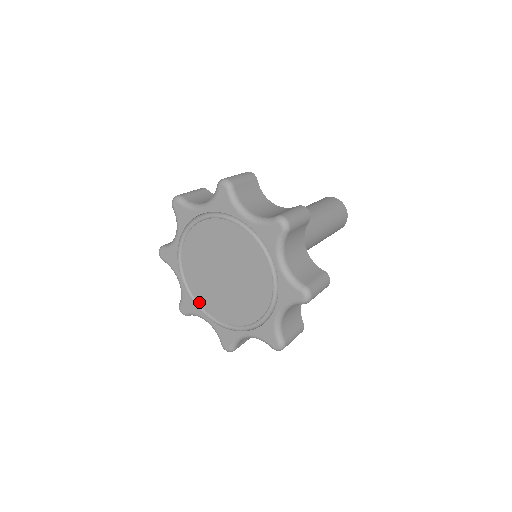
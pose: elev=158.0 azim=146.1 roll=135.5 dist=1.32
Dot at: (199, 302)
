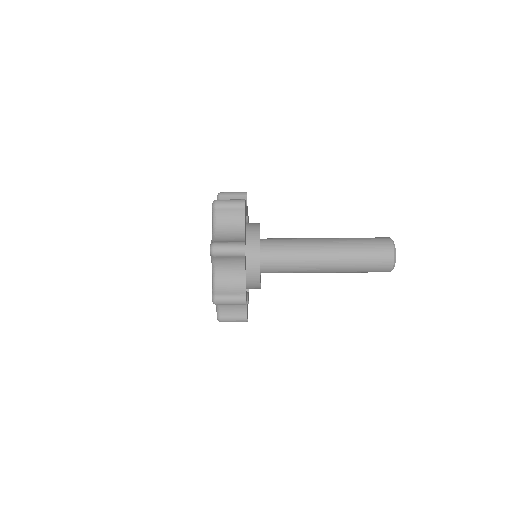
Dot at: occluded
